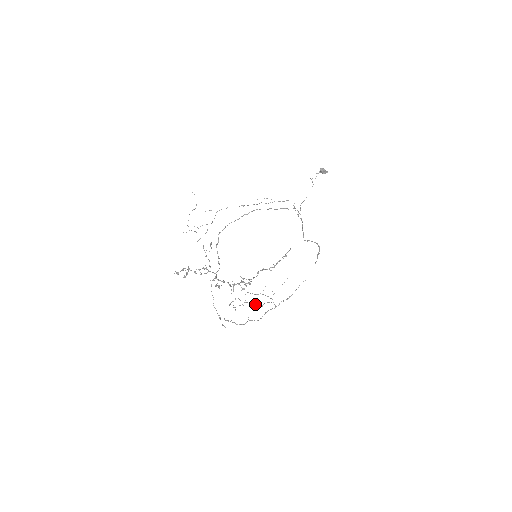
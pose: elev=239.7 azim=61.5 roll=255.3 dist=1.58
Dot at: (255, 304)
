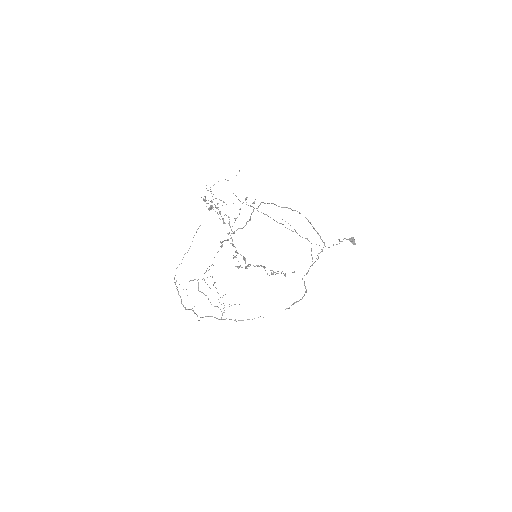
Dot at: occluded
